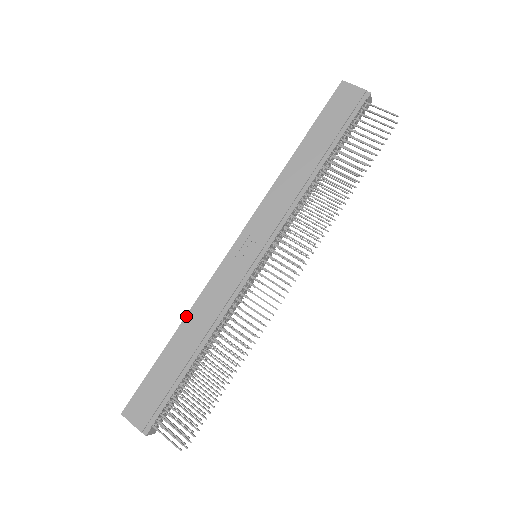
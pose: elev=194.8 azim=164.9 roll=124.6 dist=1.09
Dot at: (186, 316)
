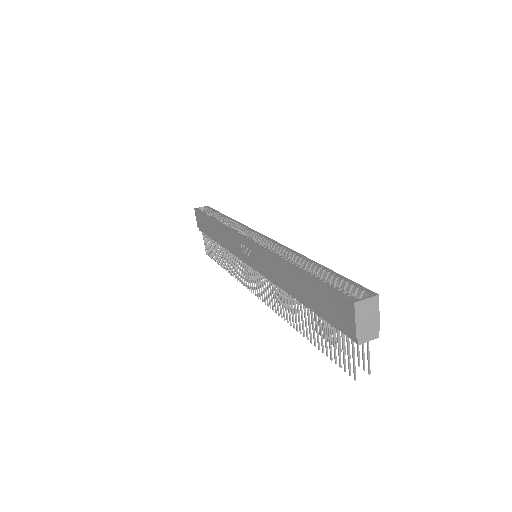
Dot at: (219, 223)
